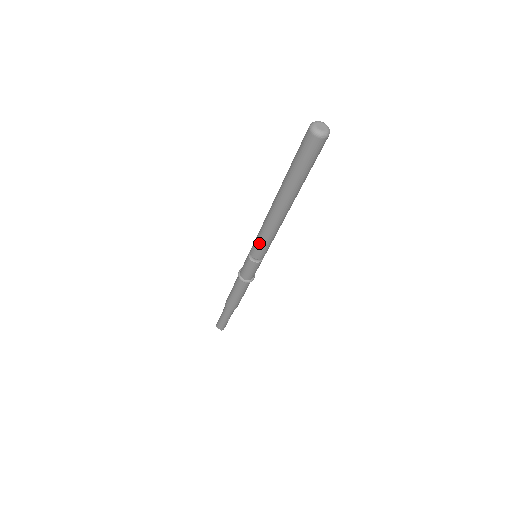
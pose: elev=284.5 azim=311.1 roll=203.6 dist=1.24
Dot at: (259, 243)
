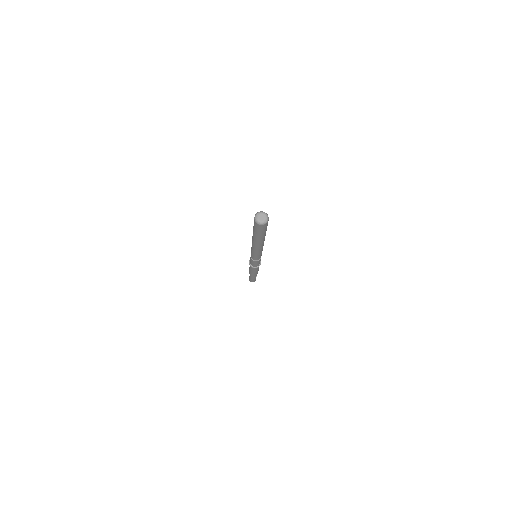
Dot at: (256, 256)
